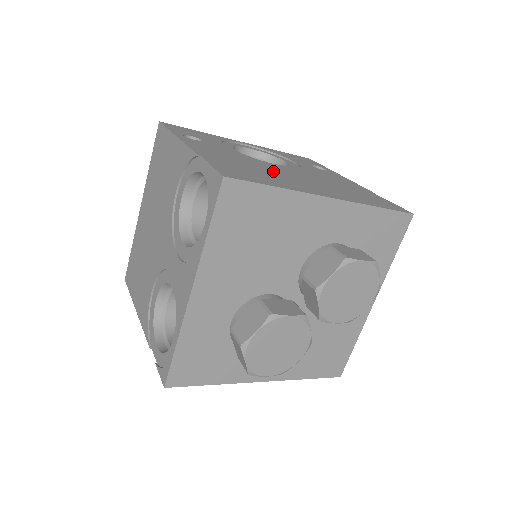
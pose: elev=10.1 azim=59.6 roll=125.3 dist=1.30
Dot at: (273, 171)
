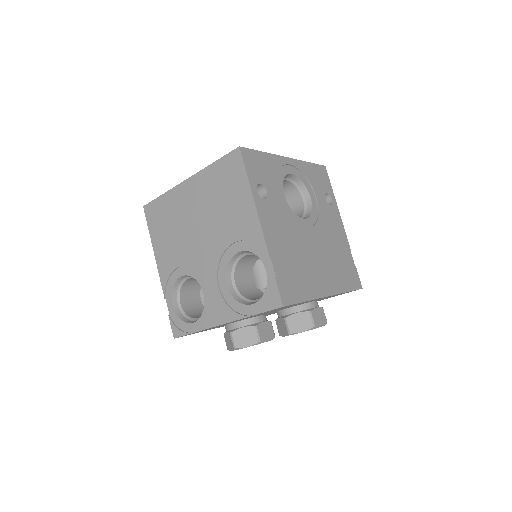
Dot at: (305, 254)
